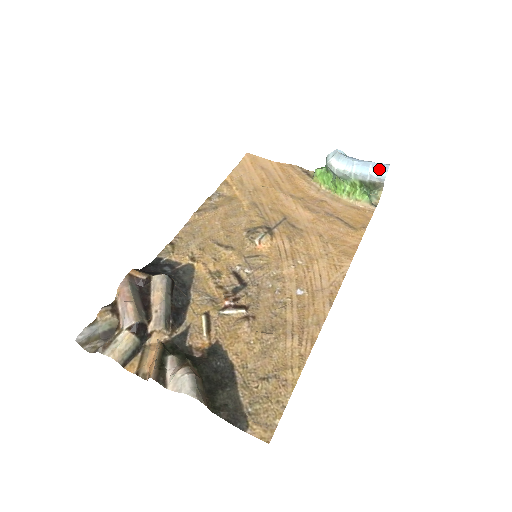
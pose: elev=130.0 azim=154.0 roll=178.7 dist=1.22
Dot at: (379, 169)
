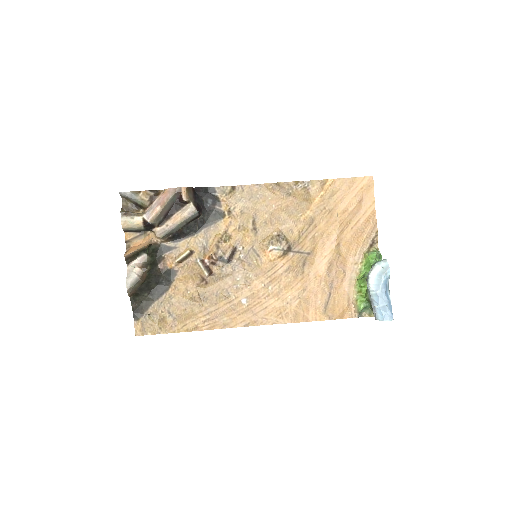
Dot at: (382, 313)
